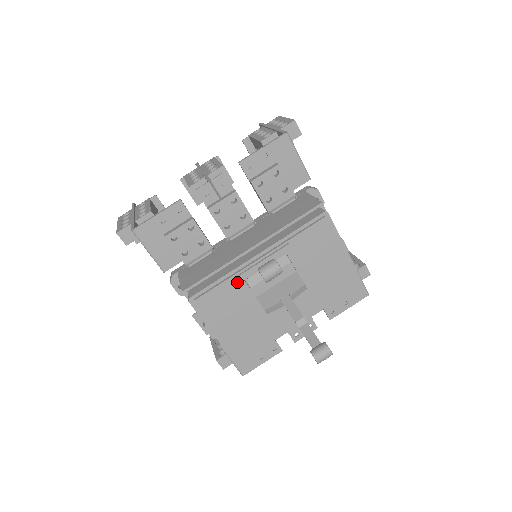
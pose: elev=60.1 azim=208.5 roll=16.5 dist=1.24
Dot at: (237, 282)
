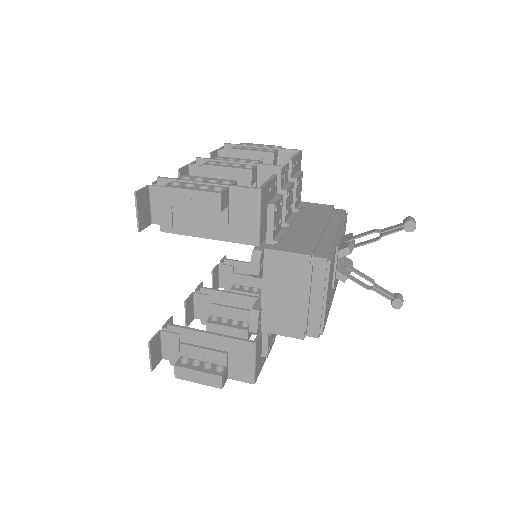
Dot at: (338, 250)
